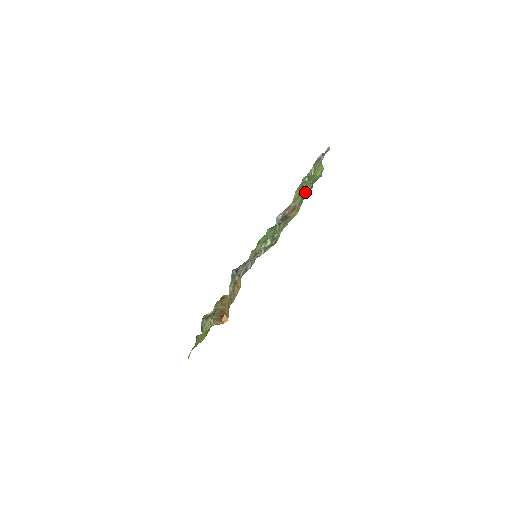
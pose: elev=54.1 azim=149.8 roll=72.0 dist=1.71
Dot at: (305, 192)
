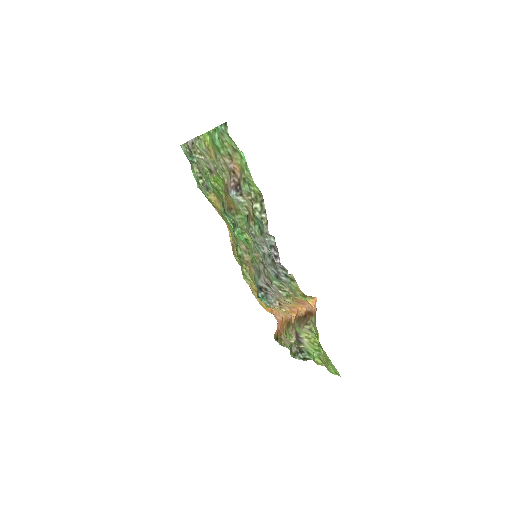
Dot at: (224, 145)
